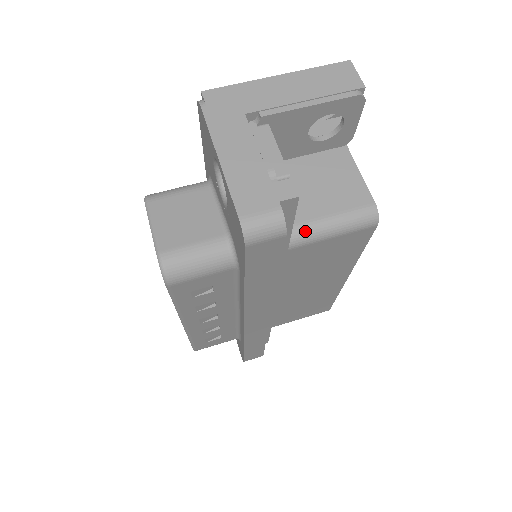
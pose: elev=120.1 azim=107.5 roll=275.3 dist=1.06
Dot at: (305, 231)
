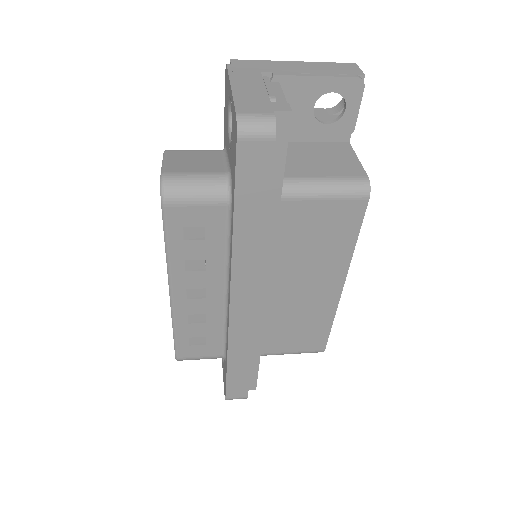
Dot at: (299, 184)
